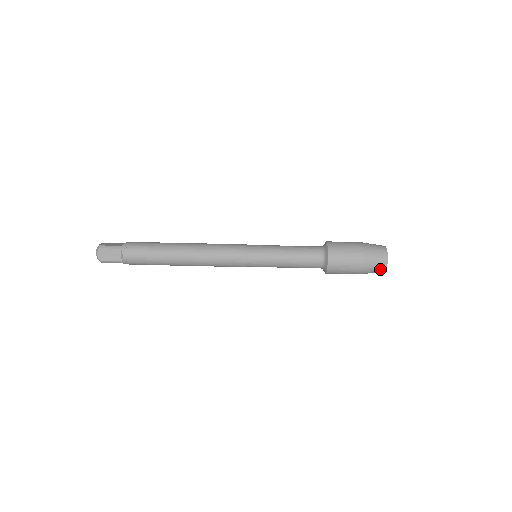
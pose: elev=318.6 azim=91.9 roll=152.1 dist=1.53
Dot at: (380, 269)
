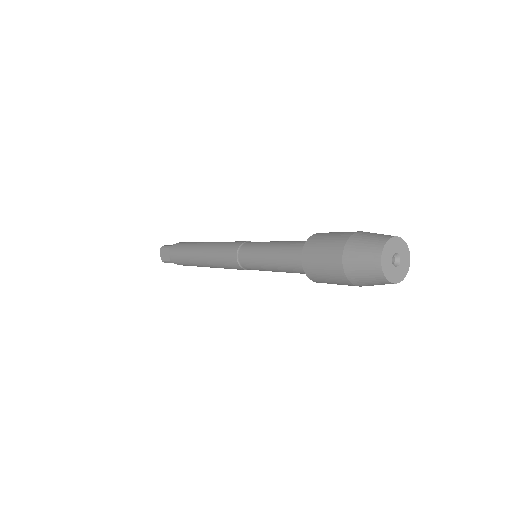
Dot at: (375, 276)
